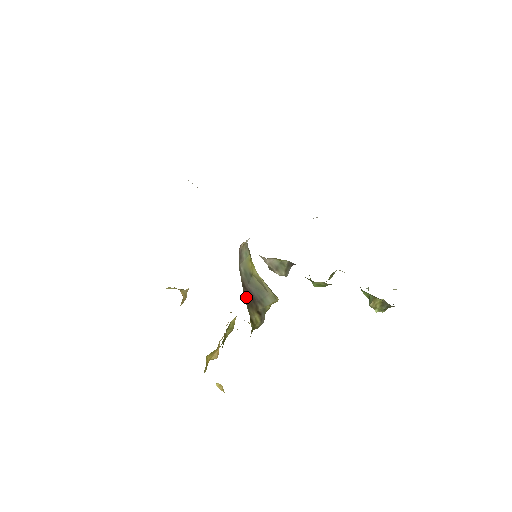
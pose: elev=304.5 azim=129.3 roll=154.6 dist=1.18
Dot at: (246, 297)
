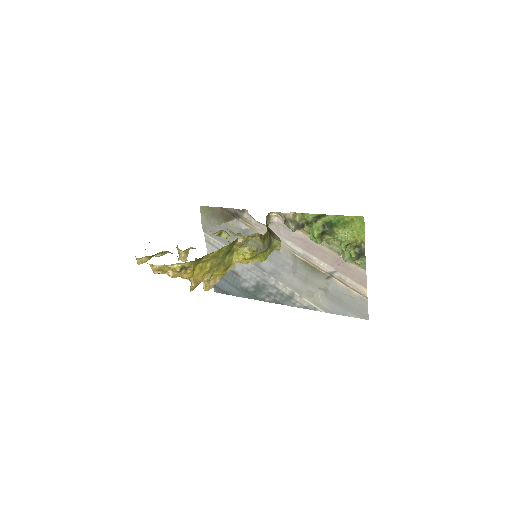
Dot at: (266, 225)
